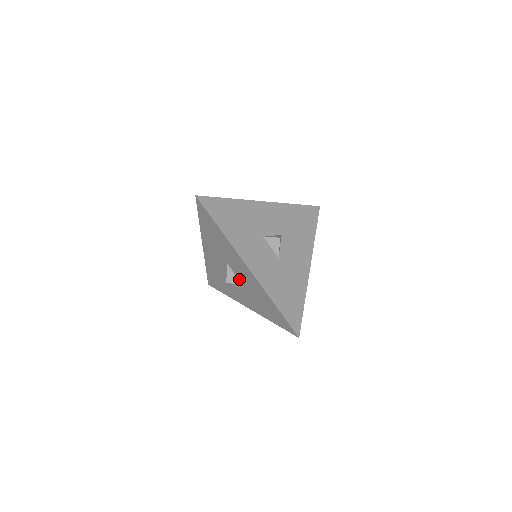
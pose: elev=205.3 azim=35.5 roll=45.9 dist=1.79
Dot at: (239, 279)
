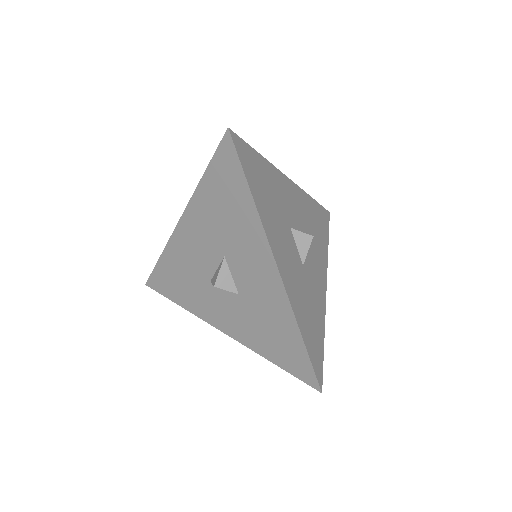
Dot at: (236, 284)
